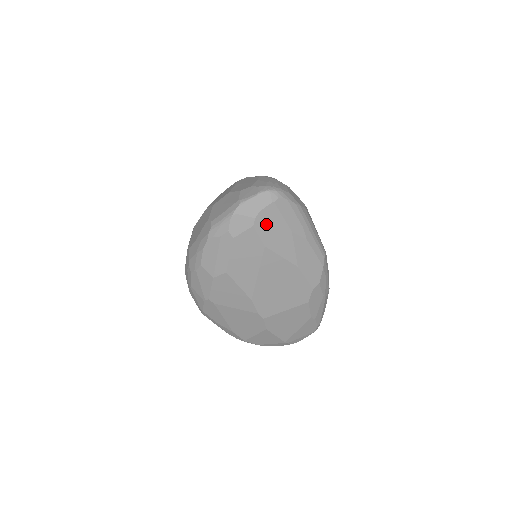
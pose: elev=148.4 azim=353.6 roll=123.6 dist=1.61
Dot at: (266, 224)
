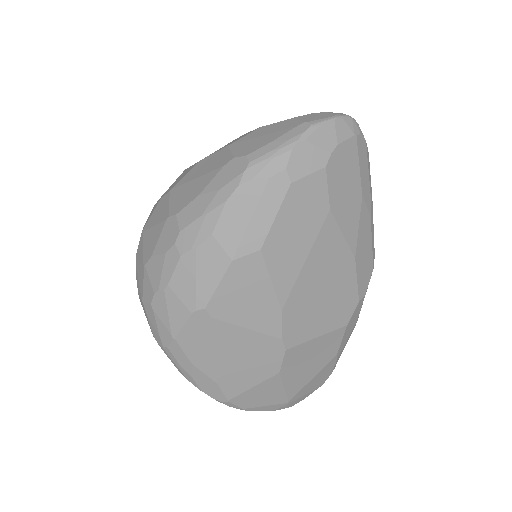
Dot at: (340, 170)
